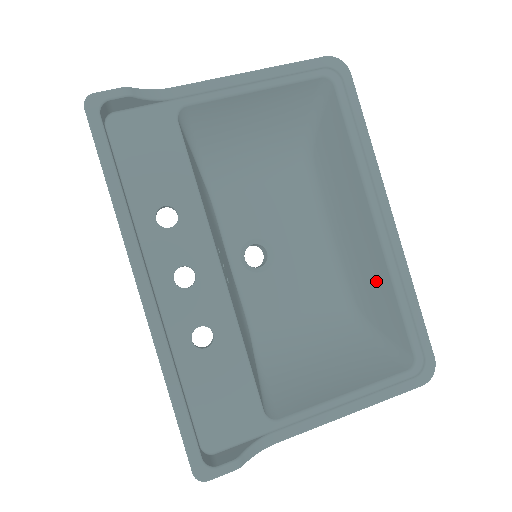
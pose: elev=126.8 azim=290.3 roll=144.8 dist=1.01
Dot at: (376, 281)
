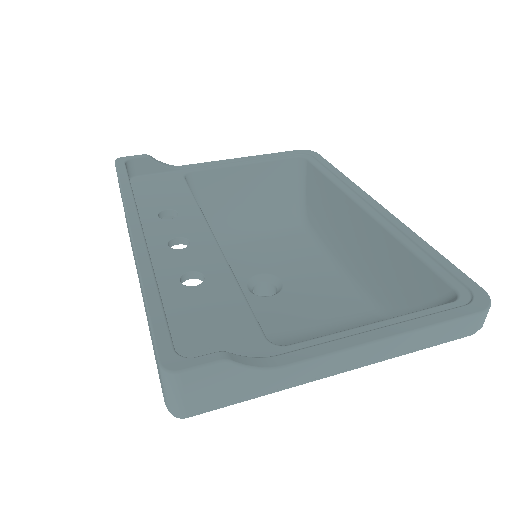
Dot at: (387, 259)
